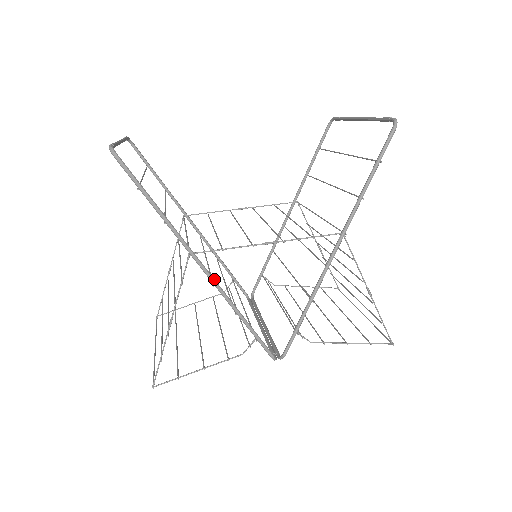
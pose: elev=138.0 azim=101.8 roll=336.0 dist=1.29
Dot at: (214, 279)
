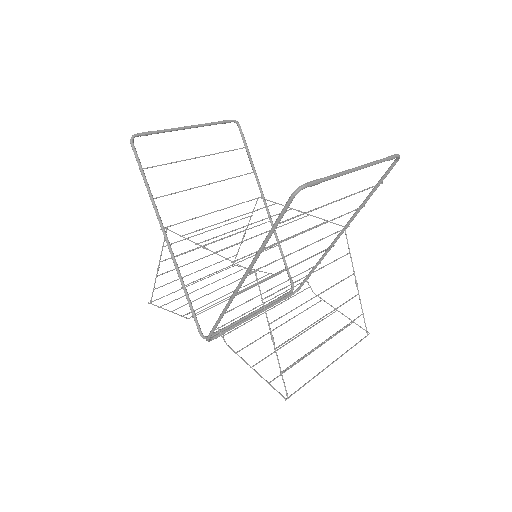
Dot at: (172, 254)
